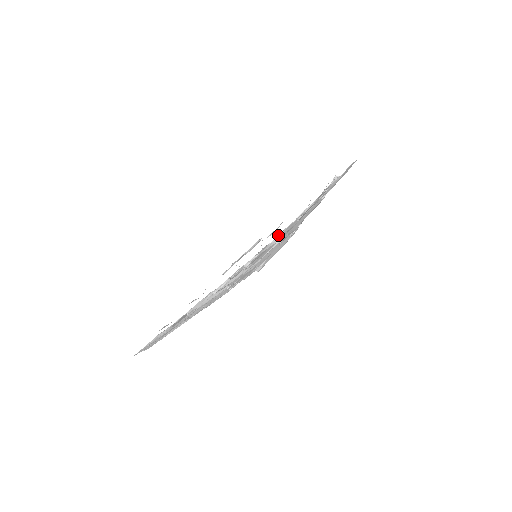
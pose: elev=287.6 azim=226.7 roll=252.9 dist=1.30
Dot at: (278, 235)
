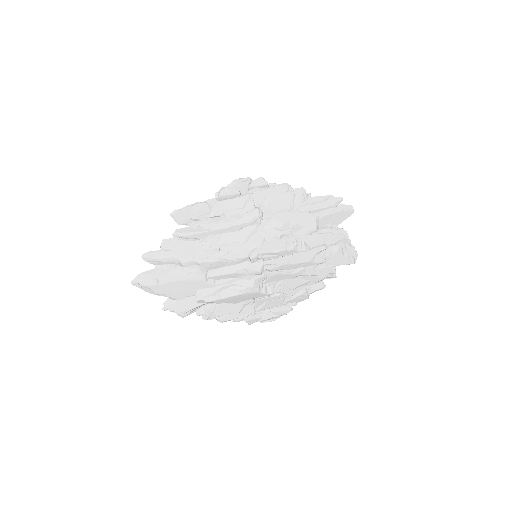
Dot at: (245, 178)
